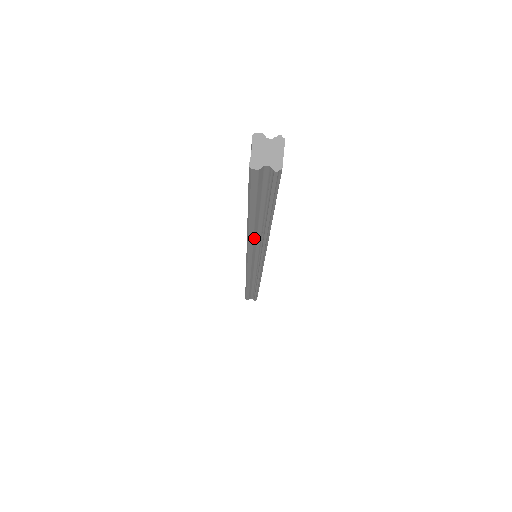
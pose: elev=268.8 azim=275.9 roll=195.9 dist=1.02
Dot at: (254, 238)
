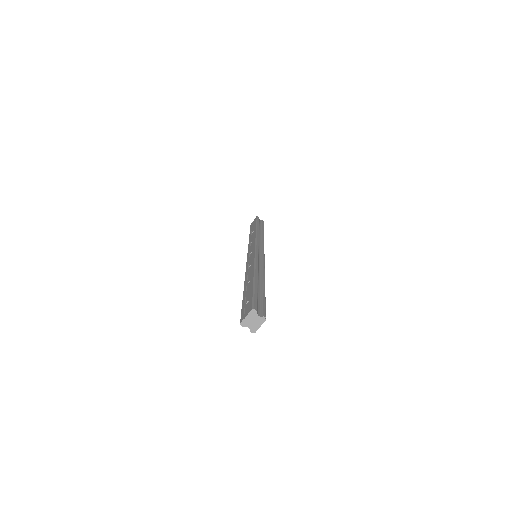
Dot at: occluded
